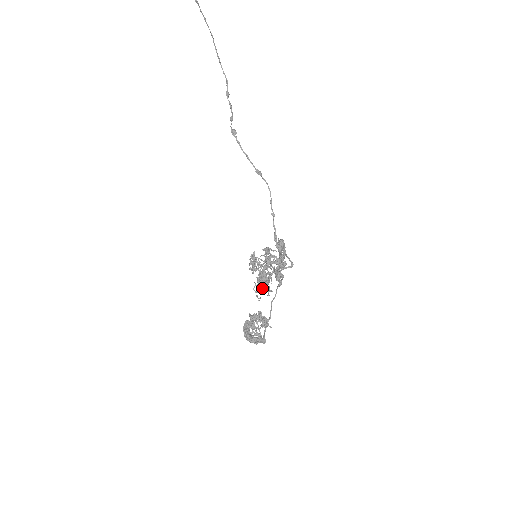
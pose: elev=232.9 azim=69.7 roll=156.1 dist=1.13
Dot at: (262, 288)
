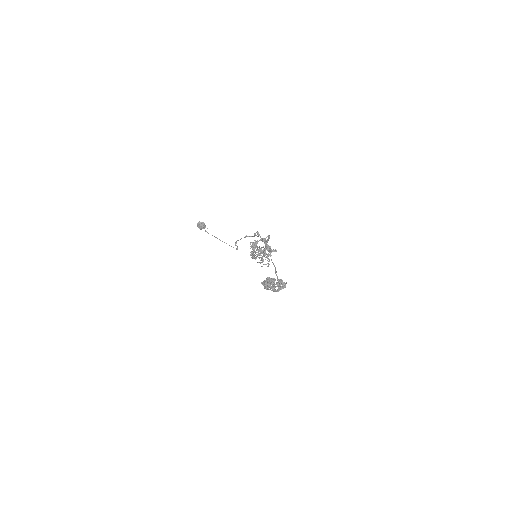
Dot at: (253, 247)
